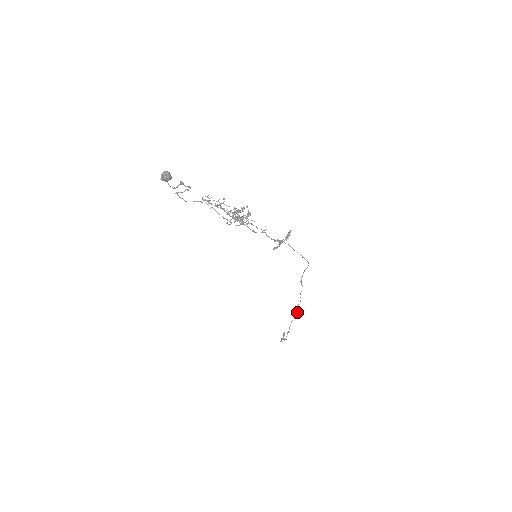
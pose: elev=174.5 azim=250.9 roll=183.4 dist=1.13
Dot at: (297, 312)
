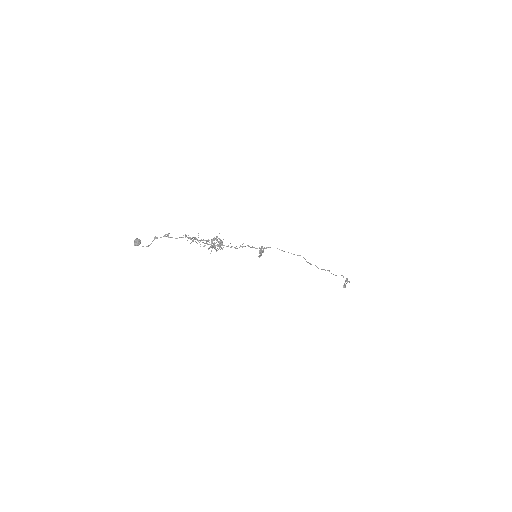
Dot at: occluded
